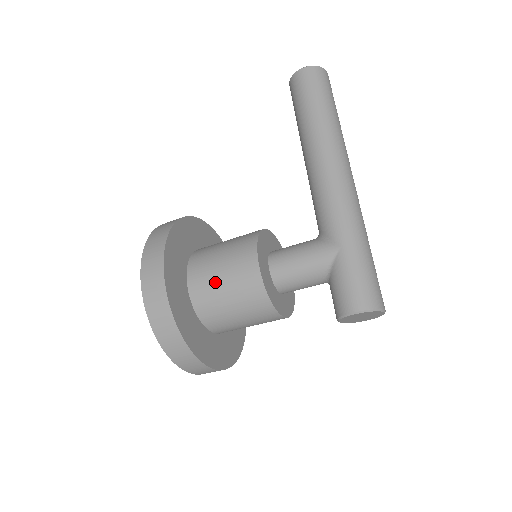
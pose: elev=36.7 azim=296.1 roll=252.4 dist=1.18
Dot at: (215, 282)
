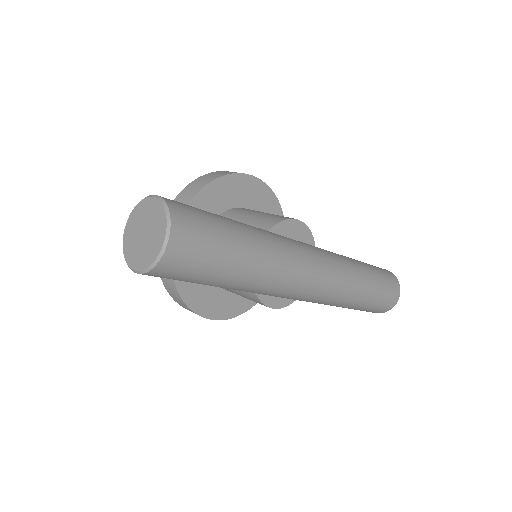
Dot at: occluded
